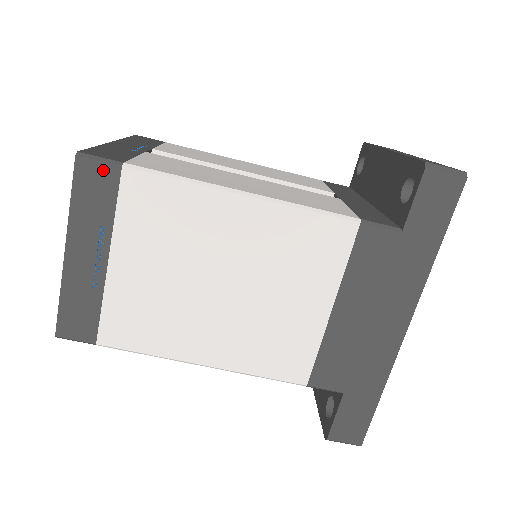
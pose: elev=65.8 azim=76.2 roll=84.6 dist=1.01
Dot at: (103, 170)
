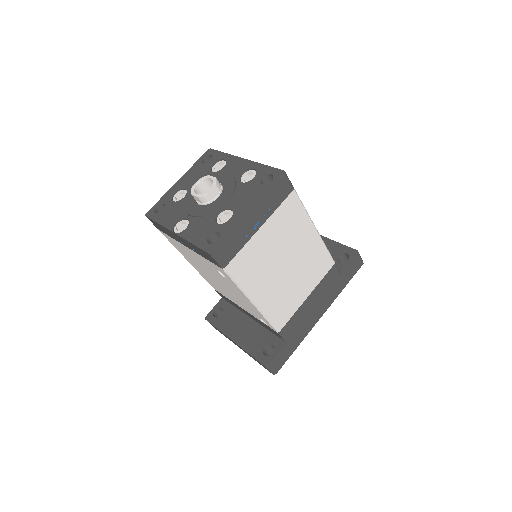
Dot at: (288, 186)
